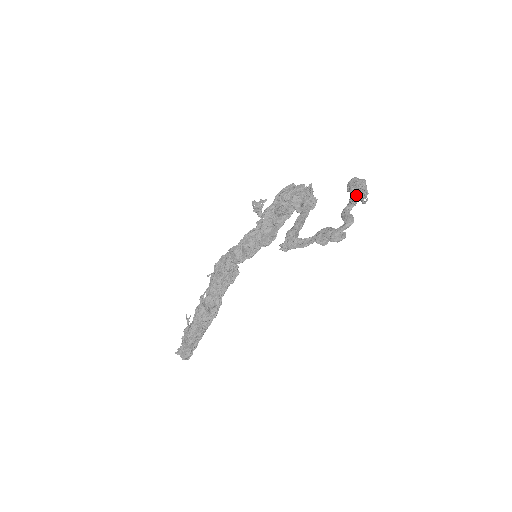
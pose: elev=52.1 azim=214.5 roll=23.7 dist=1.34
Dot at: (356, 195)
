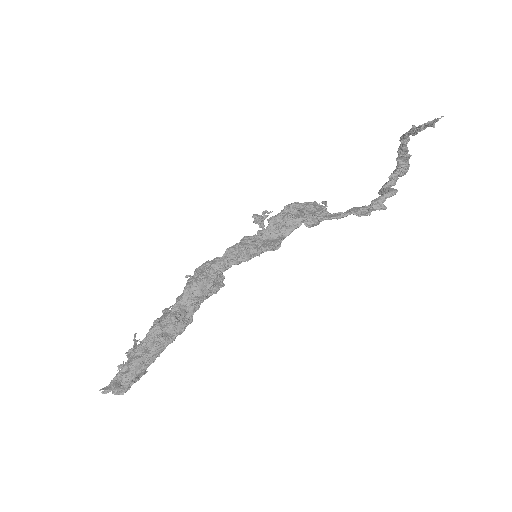
Dot at: (423, 124)
